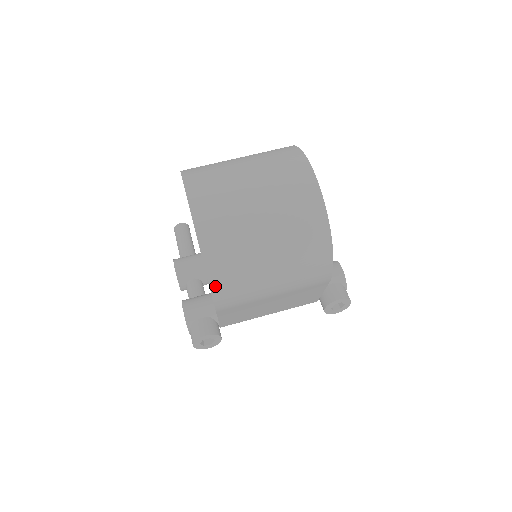
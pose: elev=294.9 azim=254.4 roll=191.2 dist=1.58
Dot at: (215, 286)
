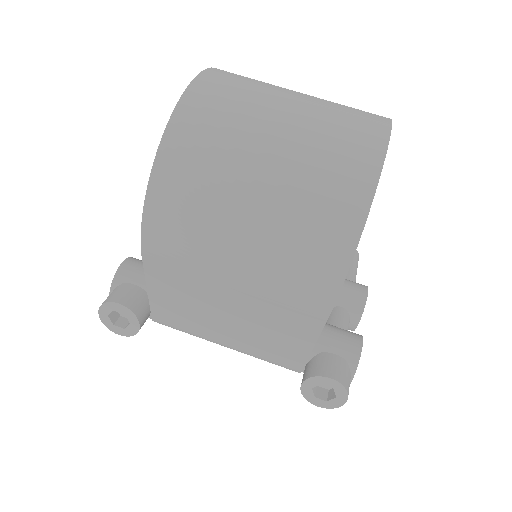
Dot at: (154, 198)
